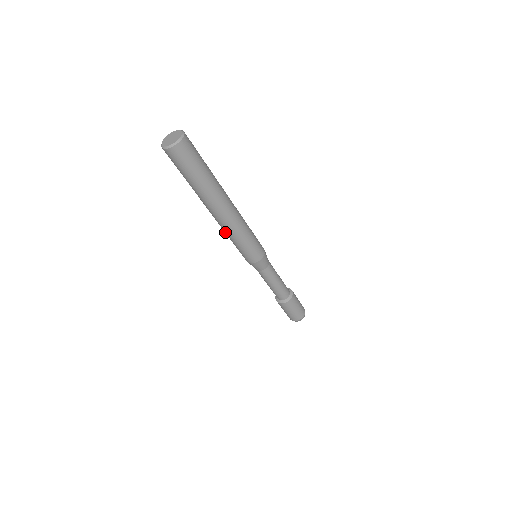
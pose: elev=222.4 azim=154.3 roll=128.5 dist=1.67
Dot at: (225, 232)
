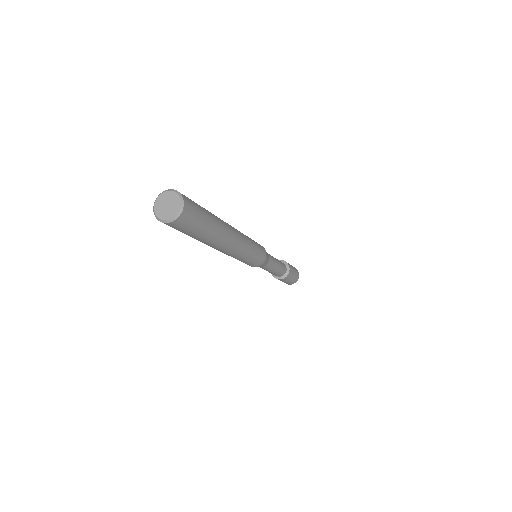
Dot at: occluded
